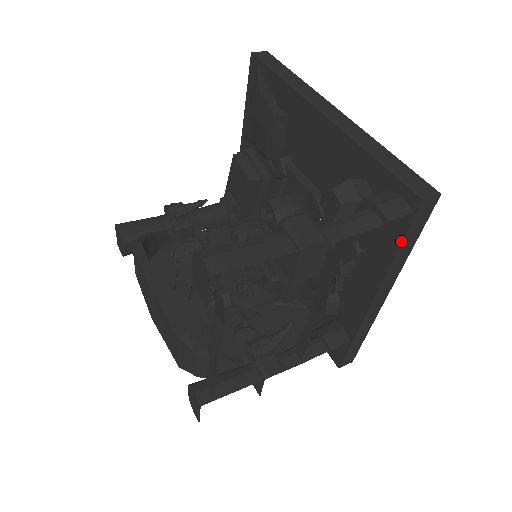
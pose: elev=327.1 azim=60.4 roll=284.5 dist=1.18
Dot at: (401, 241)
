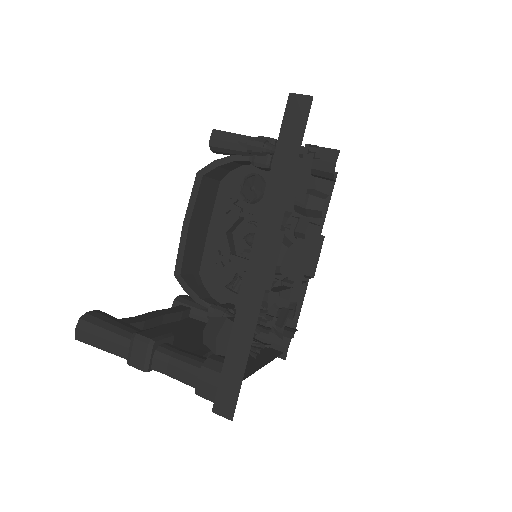
Dot at: occluded
